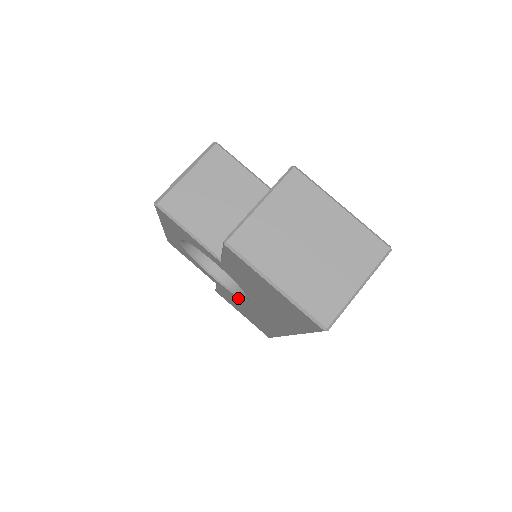
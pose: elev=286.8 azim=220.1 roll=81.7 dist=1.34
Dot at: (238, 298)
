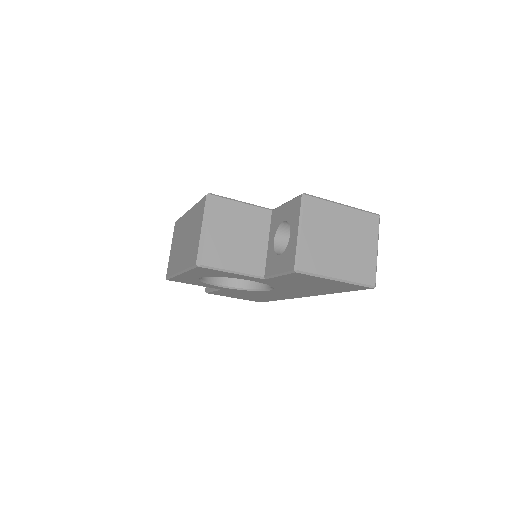
Dot at: (250, 291)
